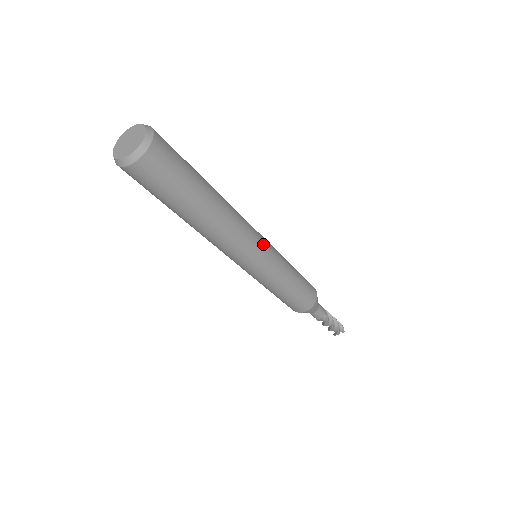
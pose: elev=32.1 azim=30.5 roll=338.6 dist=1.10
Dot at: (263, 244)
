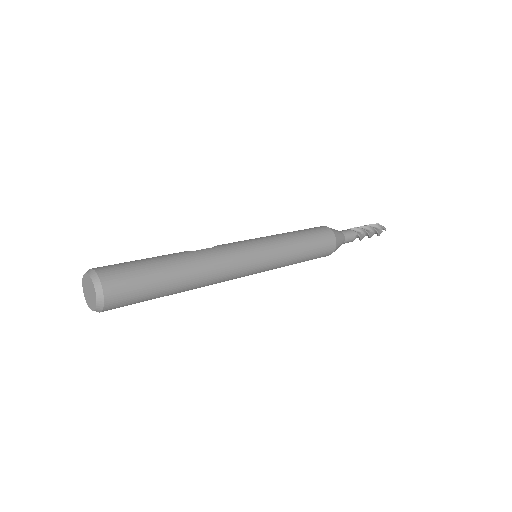
Dot at: (253, 255)
